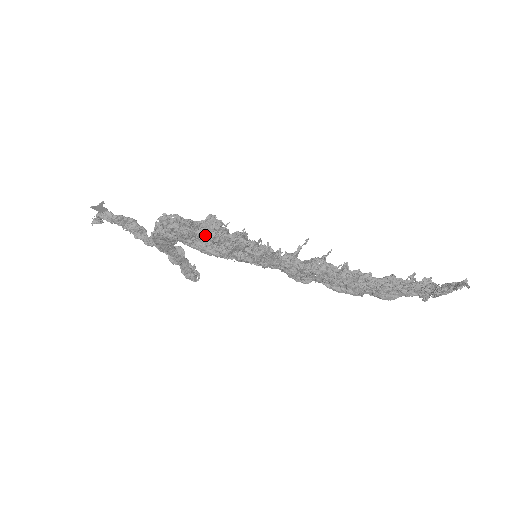
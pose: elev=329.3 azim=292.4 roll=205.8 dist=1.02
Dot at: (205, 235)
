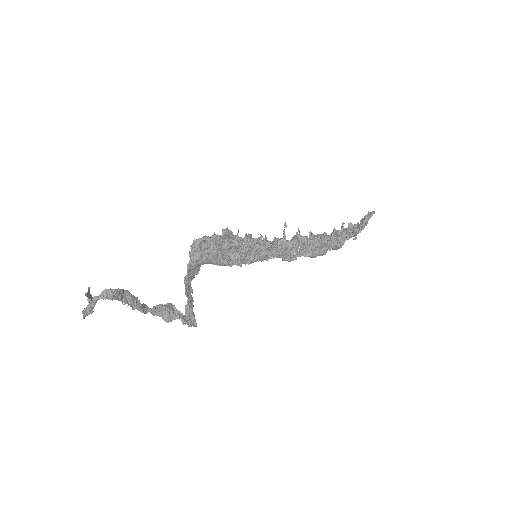
Dot at: (230, 245)
